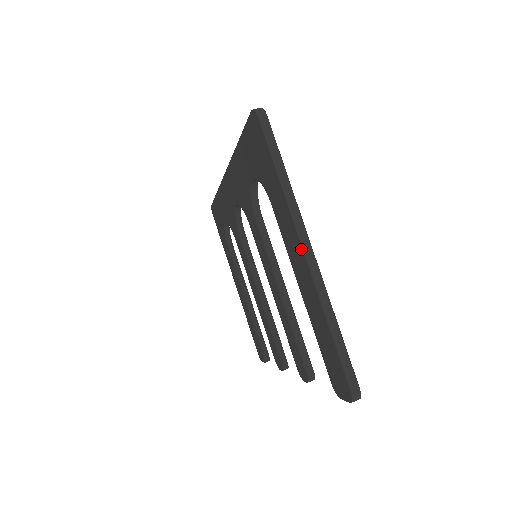
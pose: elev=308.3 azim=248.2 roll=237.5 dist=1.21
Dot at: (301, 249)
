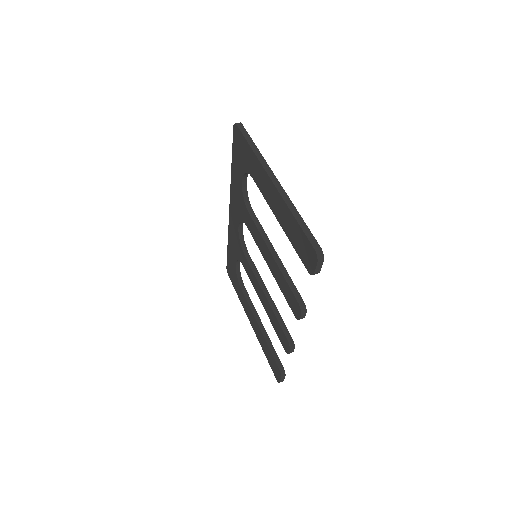
Dot at: (270, 180)
